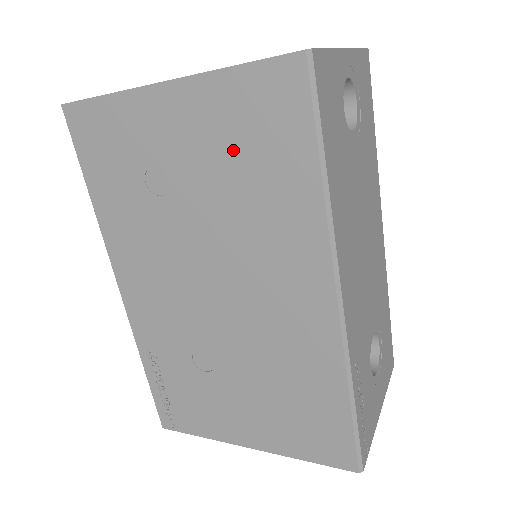
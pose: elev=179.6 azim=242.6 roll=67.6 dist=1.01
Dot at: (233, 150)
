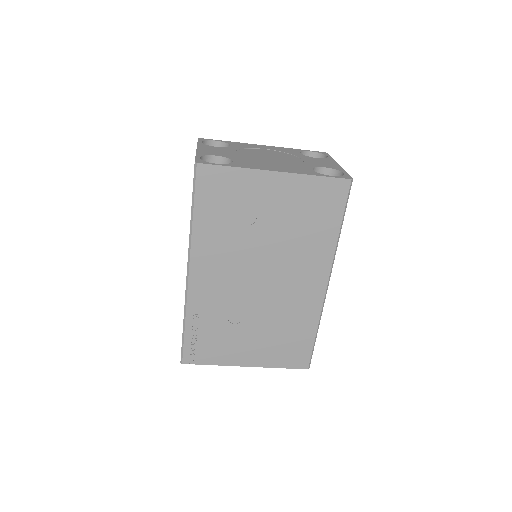
Dot at: (301, 211)
